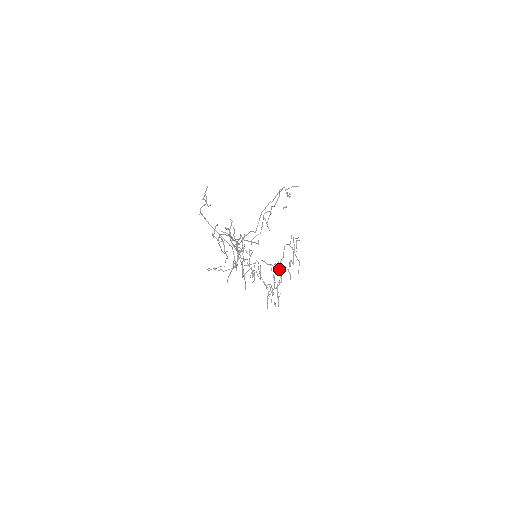
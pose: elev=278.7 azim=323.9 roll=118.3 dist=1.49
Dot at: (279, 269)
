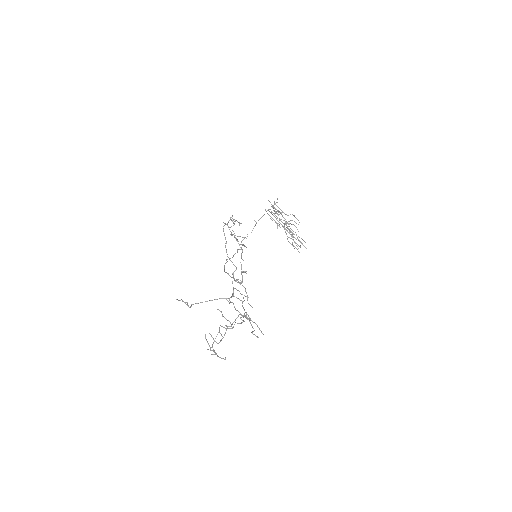
Dot at: occluded
